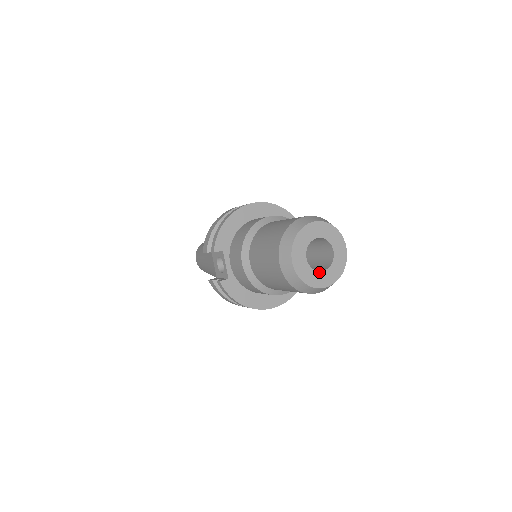
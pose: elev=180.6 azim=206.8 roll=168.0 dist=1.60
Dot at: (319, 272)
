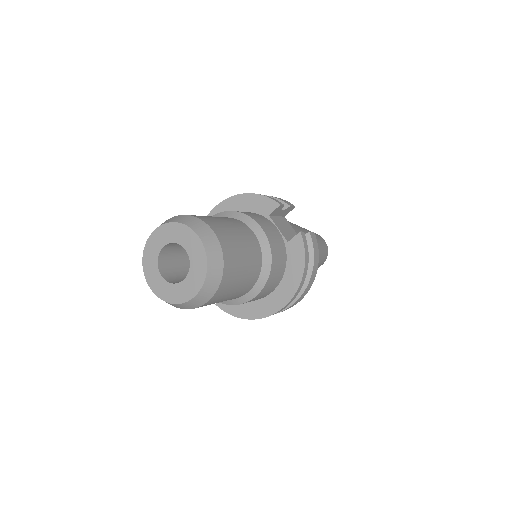
Dot at: (180, 283)
